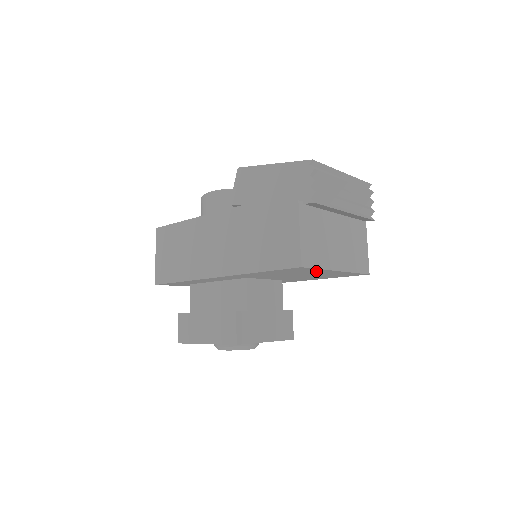
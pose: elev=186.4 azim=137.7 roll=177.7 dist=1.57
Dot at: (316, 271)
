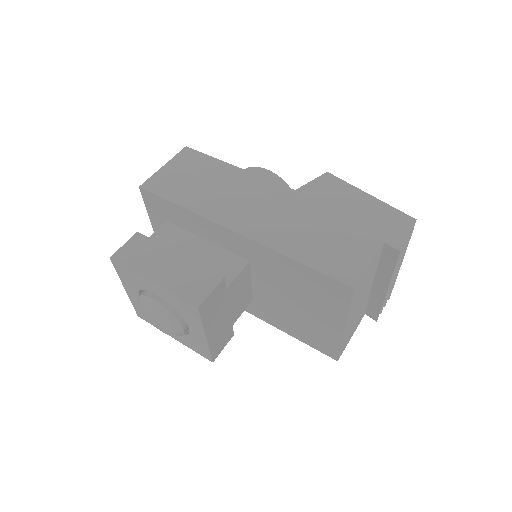
Dot at: (332, 310)
